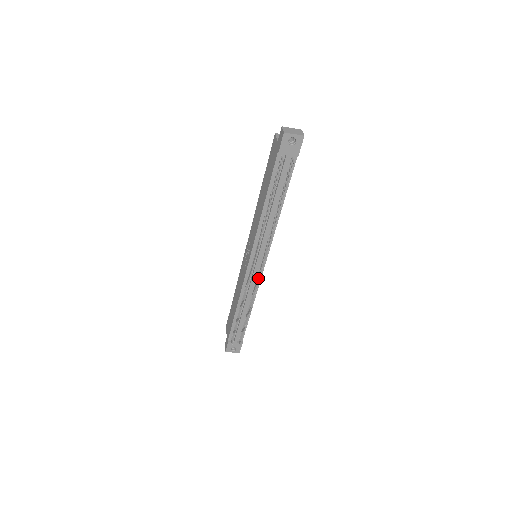
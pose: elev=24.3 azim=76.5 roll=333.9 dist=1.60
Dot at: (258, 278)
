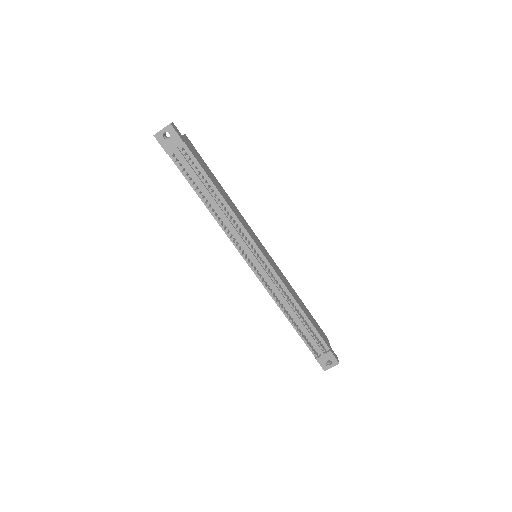
Dot at: (271, 274)
